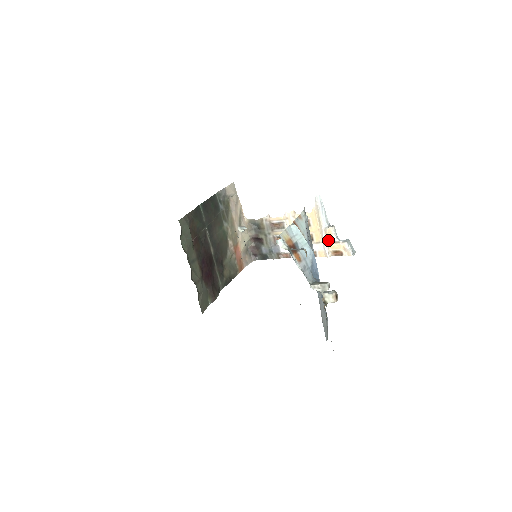
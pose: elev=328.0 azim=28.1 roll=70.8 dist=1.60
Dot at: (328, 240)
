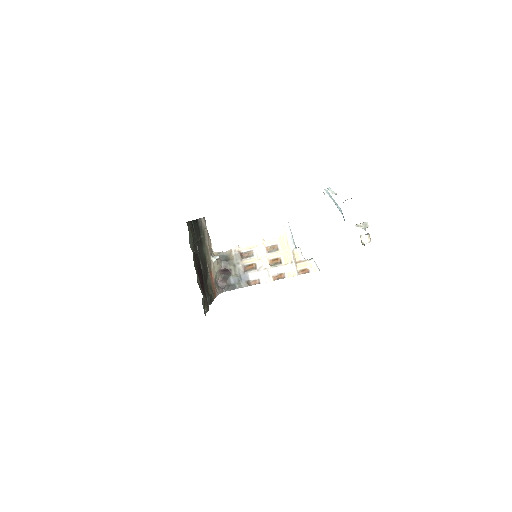
Dot at: (295, 260)
